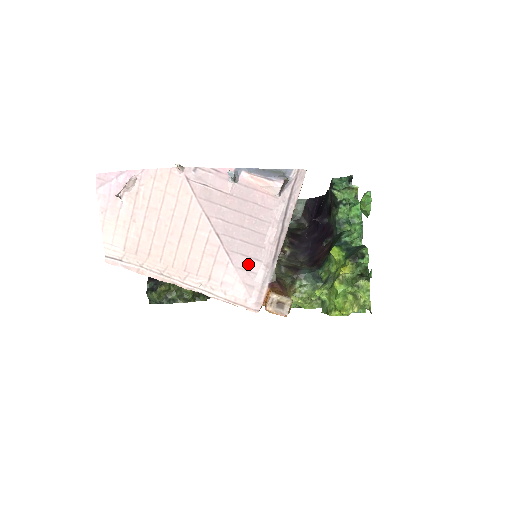
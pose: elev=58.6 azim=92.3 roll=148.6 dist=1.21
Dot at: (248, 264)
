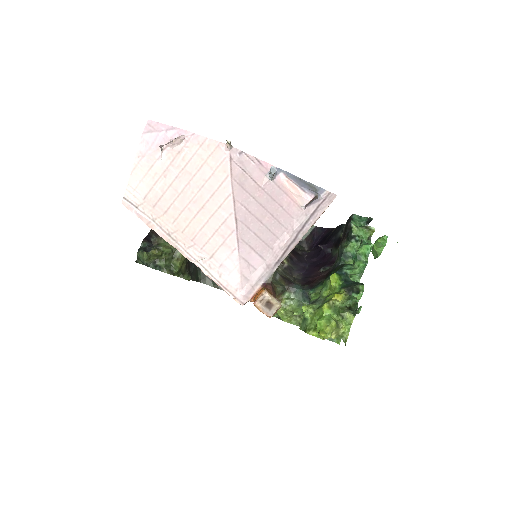
Dot at: (252, 258)
